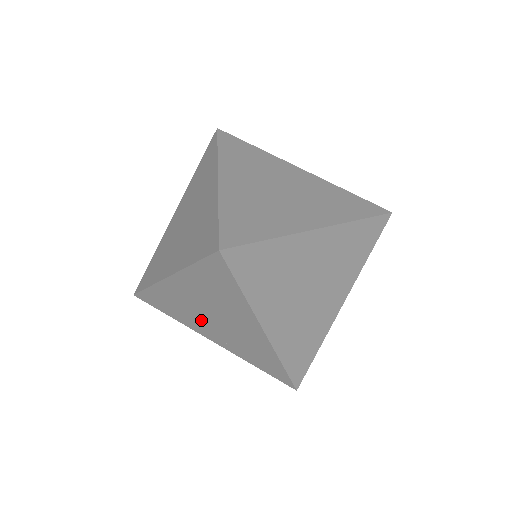
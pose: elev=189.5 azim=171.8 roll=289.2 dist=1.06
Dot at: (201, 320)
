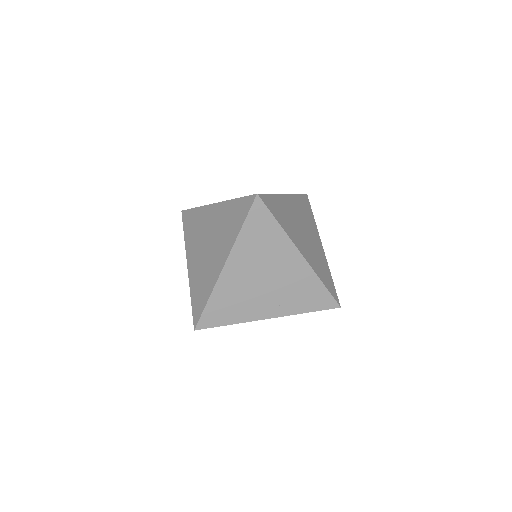
Dot at: (256, 297)
